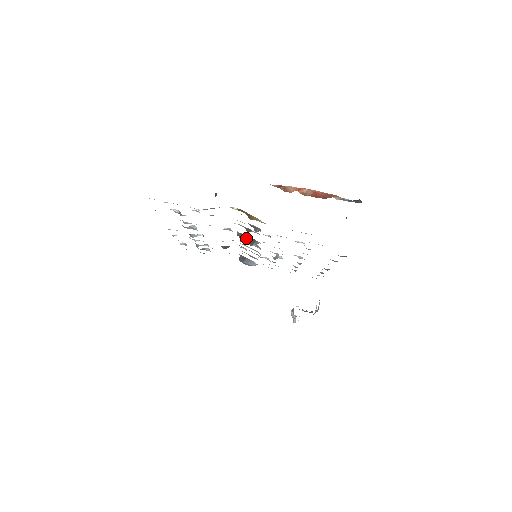
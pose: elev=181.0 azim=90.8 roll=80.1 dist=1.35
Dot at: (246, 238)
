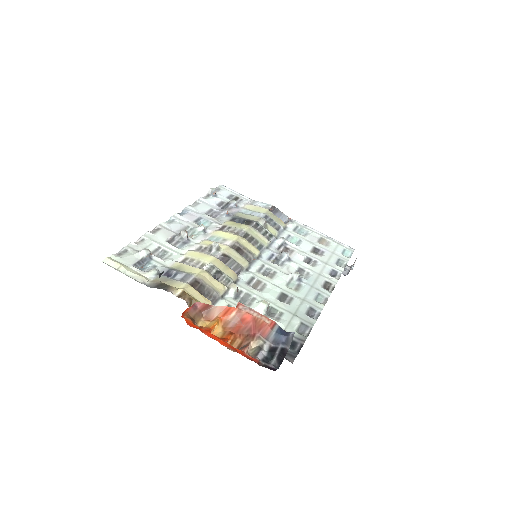
Dot at: (229, 263)
